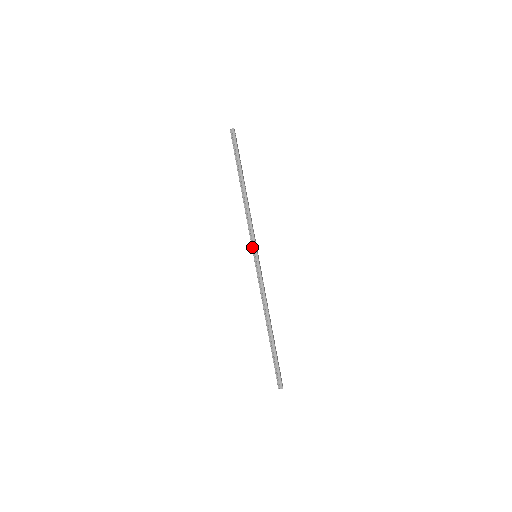
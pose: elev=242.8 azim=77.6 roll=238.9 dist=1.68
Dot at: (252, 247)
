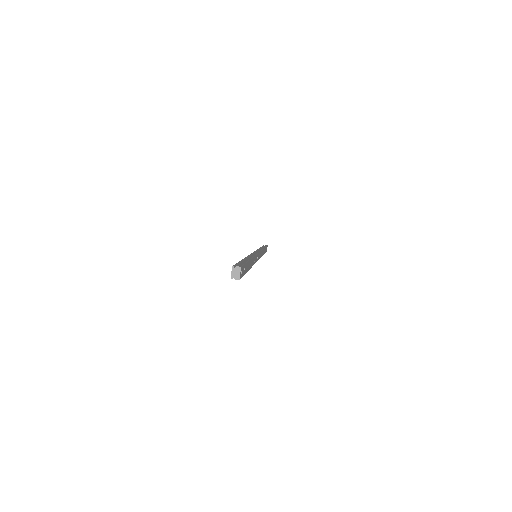
Dot at: (255, 251)
